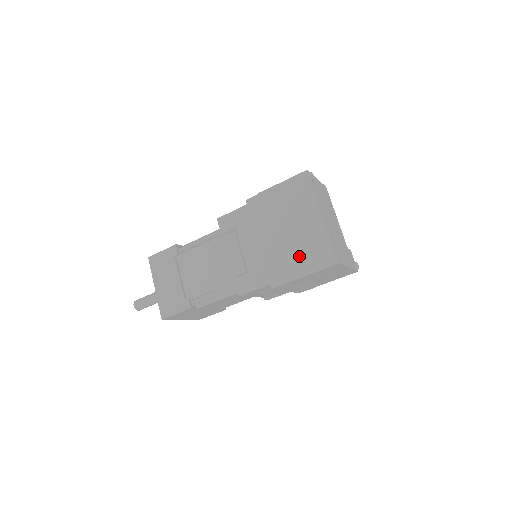
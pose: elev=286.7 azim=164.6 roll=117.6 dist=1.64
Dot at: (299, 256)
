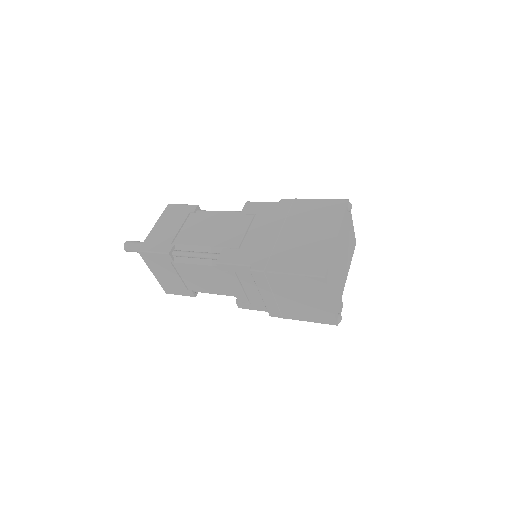
Dot at: (293, 256)
